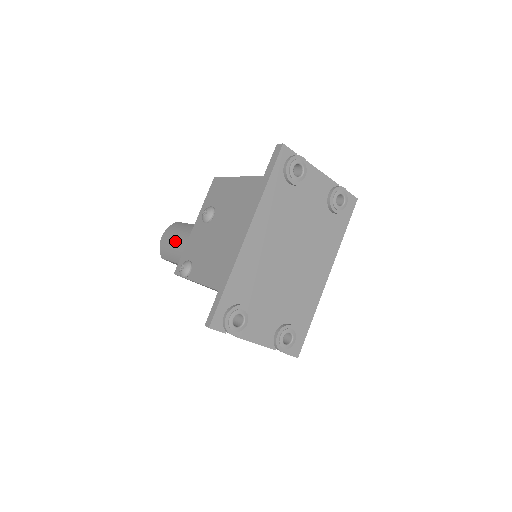
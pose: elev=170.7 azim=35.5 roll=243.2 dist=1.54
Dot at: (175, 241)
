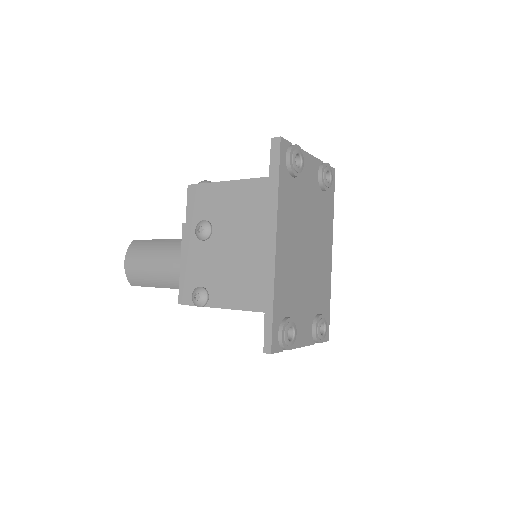
Dot at: (151, 264)
